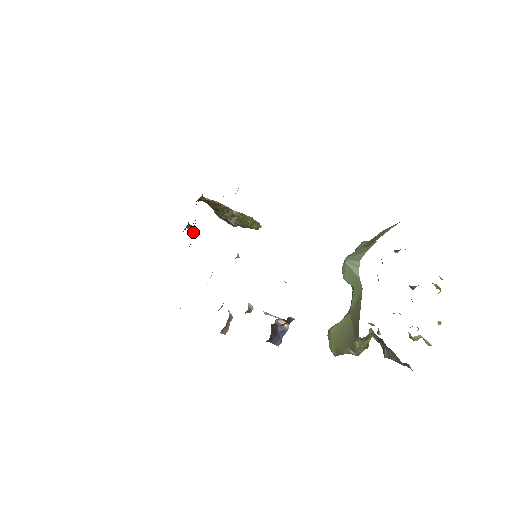
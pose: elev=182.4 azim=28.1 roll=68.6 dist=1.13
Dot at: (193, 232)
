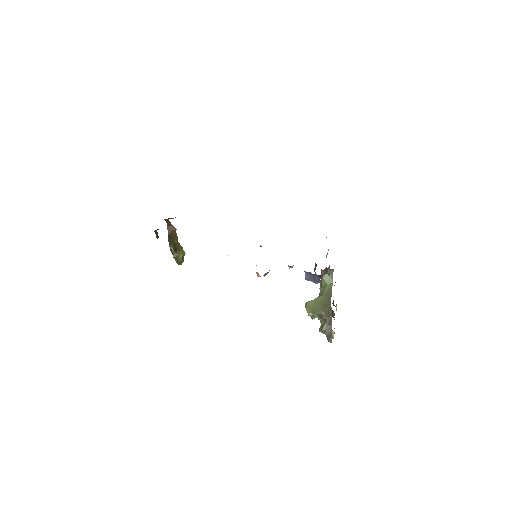
Dot at: (157, 237)
